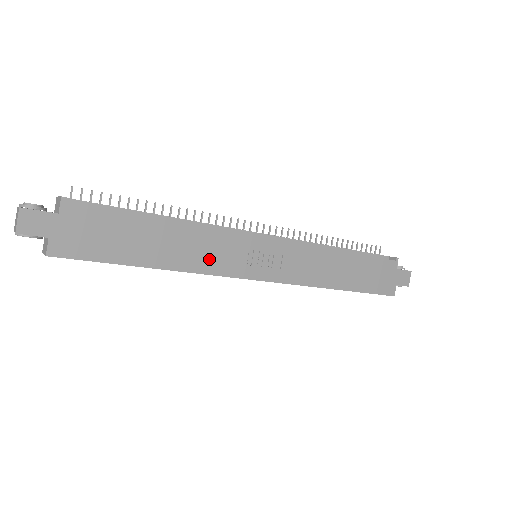
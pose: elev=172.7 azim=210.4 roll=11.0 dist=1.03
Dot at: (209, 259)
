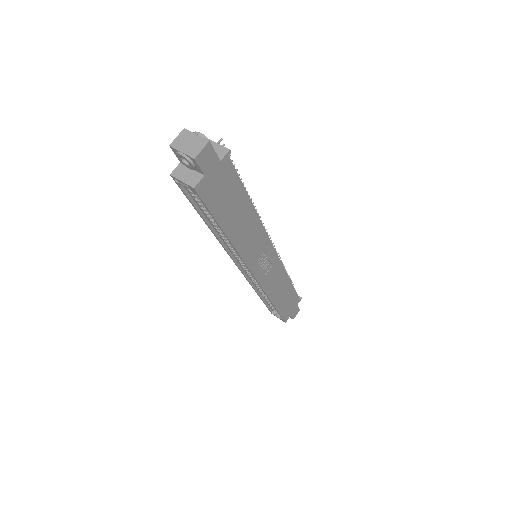
Dot at: (249, 246)
